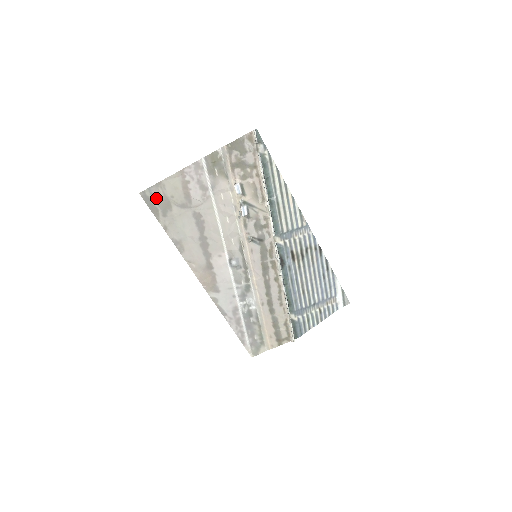
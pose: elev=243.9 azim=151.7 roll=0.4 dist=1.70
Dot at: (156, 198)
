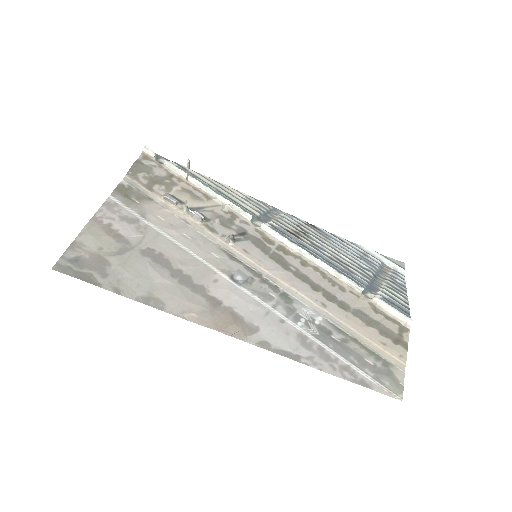
Dot at: (79, 262)
